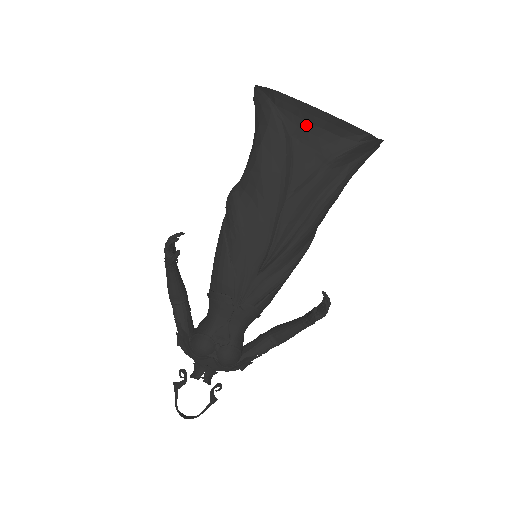
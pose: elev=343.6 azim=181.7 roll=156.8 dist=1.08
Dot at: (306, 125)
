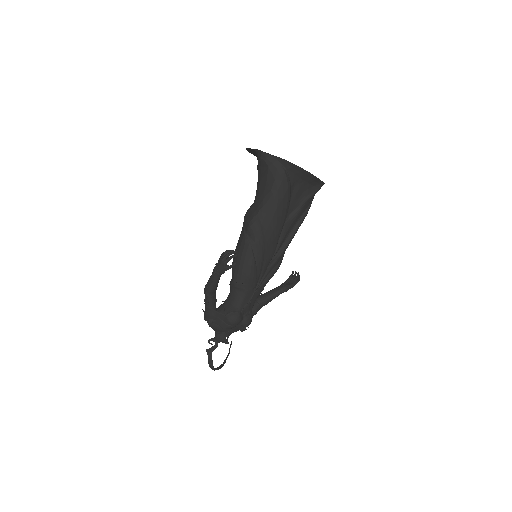
Dot at: (300, 180)
